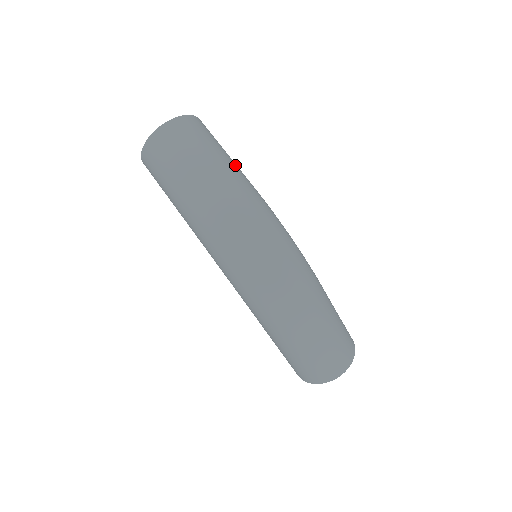
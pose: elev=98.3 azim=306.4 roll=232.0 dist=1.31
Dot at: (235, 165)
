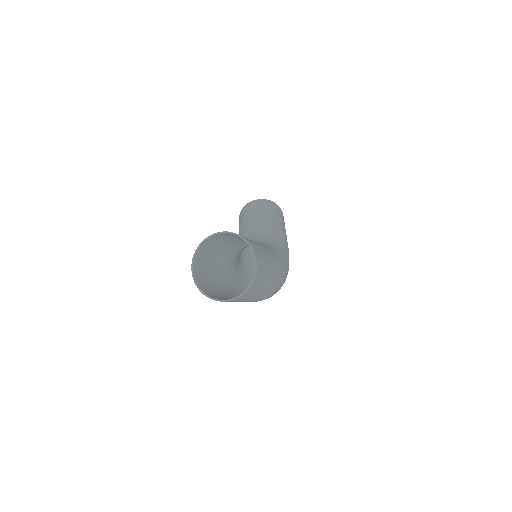
Dot at: (274, 272)
